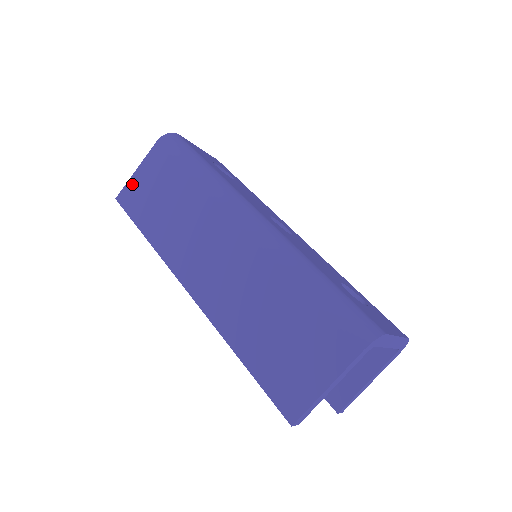
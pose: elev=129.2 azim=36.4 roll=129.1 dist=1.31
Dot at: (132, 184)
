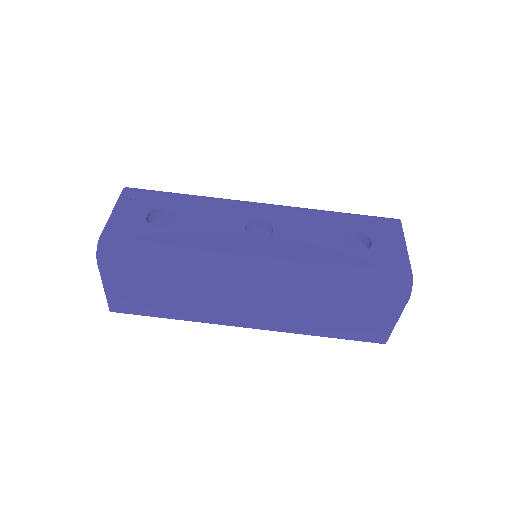
Dot at: (114, 298)
